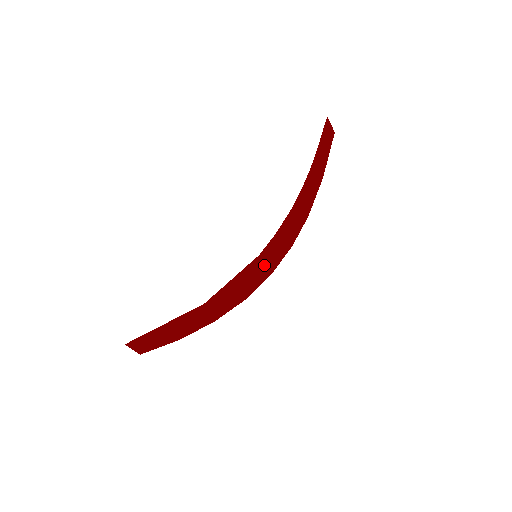
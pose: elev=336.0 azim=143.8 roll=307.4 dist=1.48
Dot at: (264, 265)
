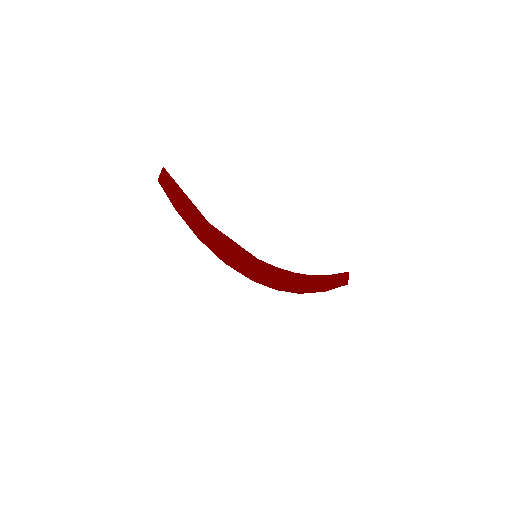
Dot at: (253, 268)
